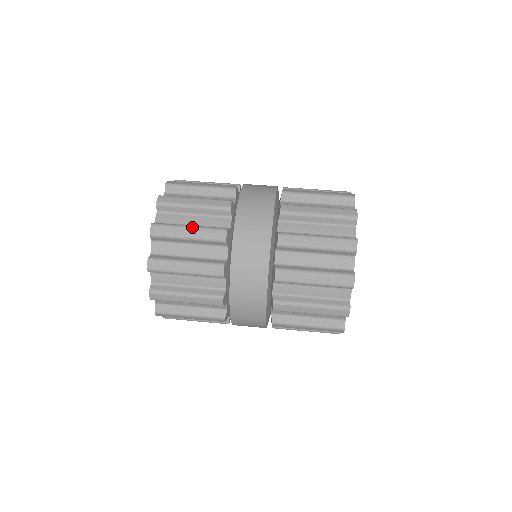
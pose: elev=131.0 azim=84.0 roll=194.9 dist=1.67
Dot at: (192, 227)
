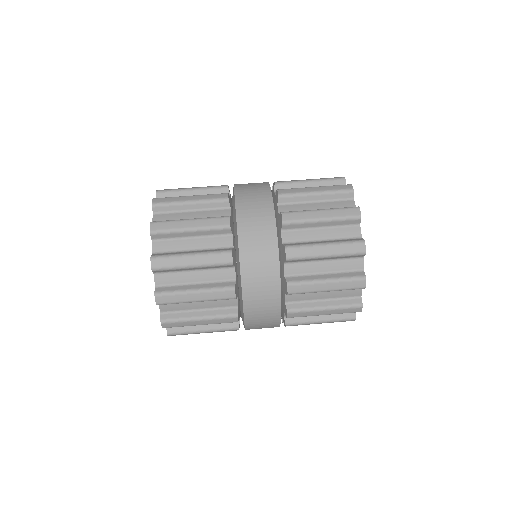
Dot at: (193, 219)
